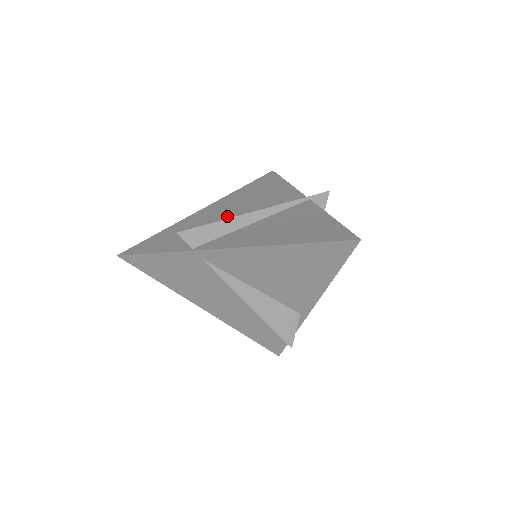
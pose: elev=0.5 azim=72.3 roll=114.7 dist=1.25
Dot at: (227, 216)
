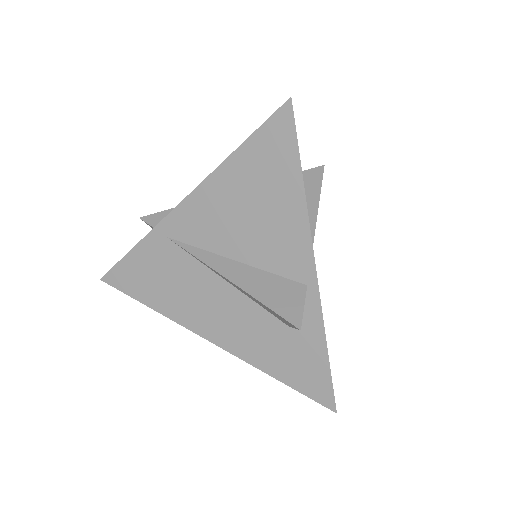
Dot at: occluded
